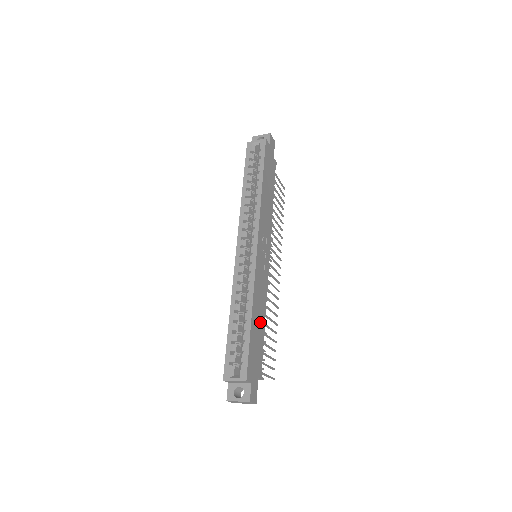
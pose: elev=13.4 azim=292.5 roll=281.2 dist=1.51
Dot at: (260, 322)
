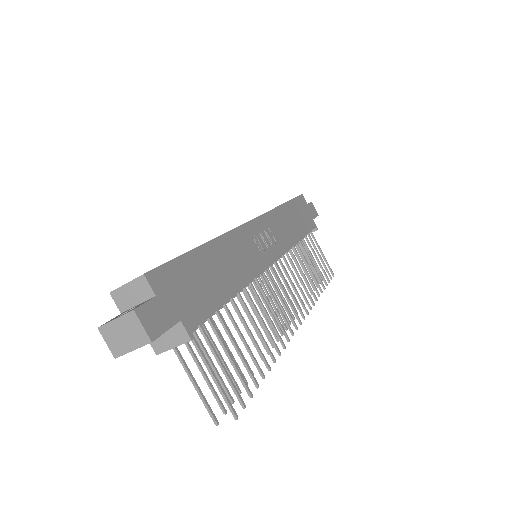
Dot at: (223, 277)
